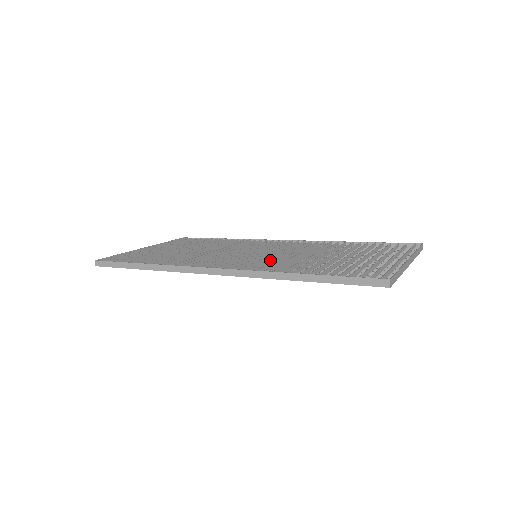
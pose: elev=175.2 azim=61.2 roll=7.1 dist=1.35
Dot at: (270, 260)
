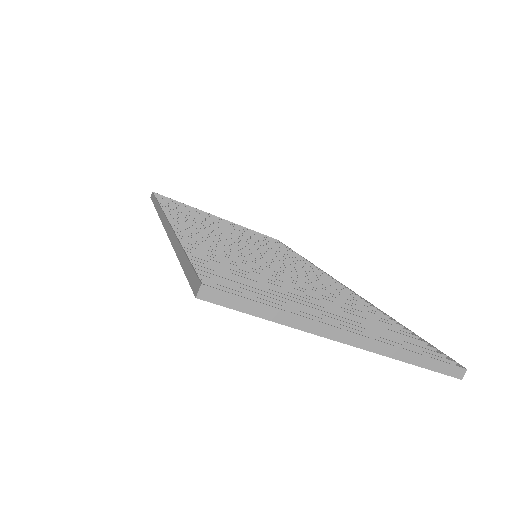
Dot at: (232, 249)
